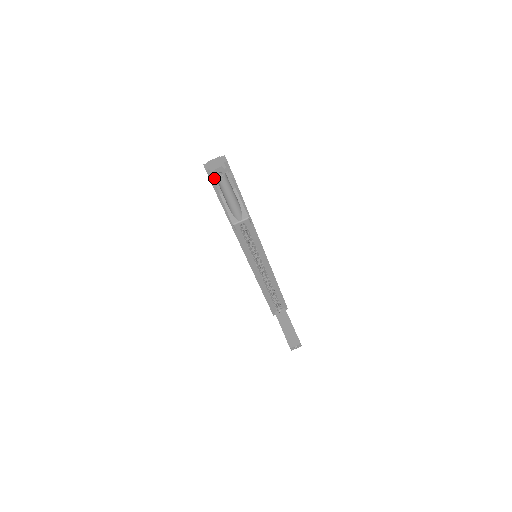
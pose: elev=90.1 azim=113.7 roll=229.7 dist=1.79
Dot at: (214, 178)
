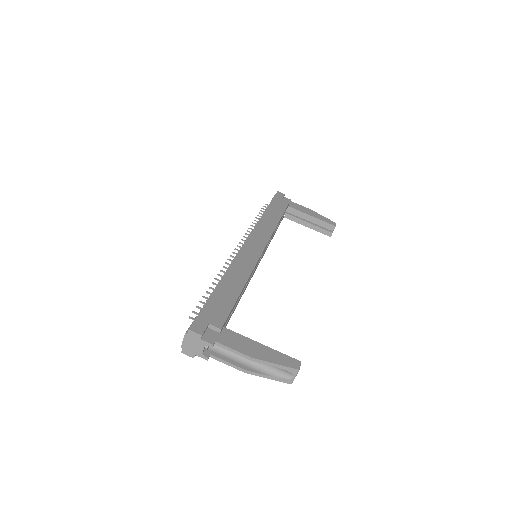
Dot at: occluded
